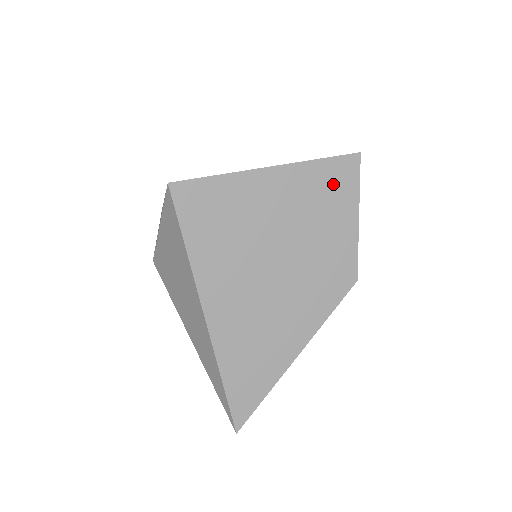
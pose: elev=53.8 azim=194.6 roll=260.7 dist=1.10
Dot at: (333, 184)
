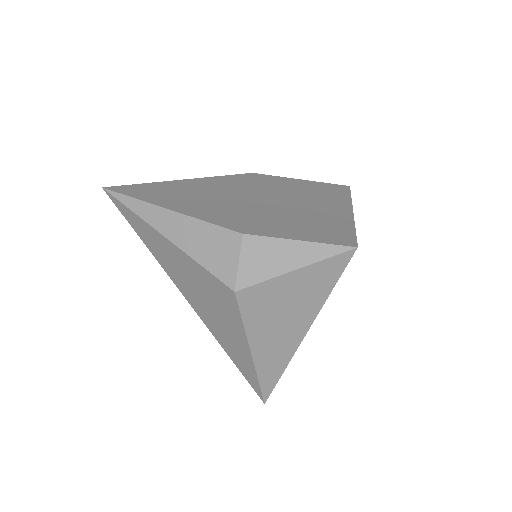
Dot at: occluded
